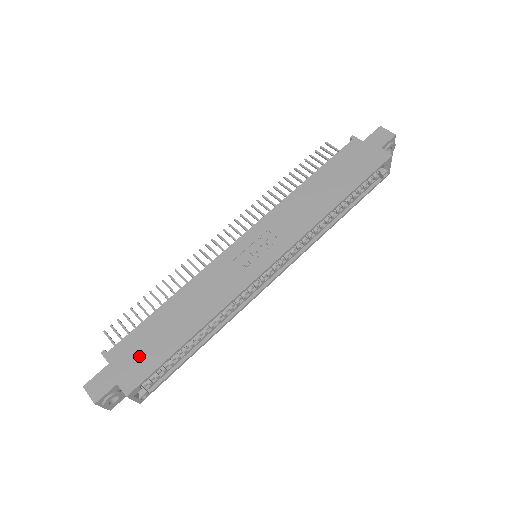
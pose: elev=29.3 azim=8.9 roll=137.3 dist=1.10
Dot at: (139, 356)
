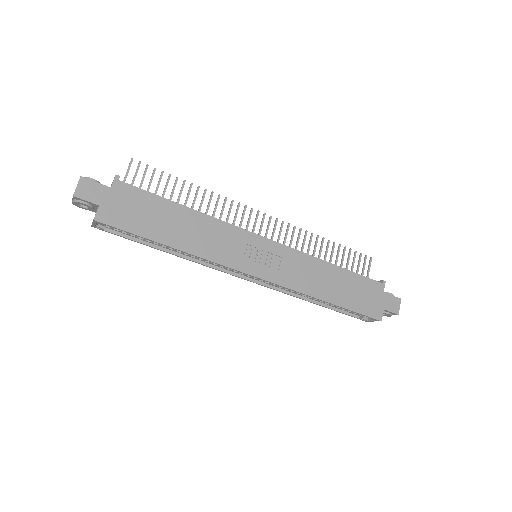
Dot at: (131, 211)
